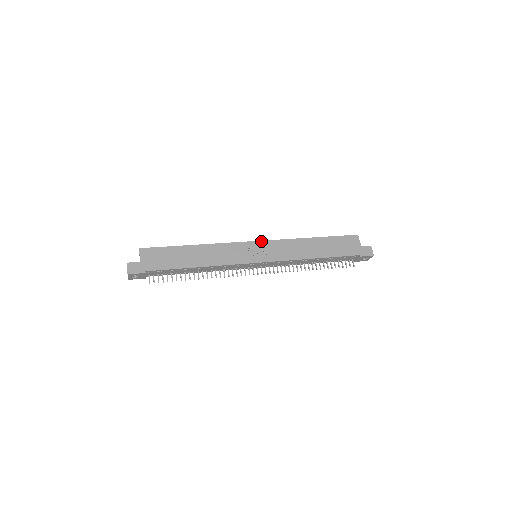
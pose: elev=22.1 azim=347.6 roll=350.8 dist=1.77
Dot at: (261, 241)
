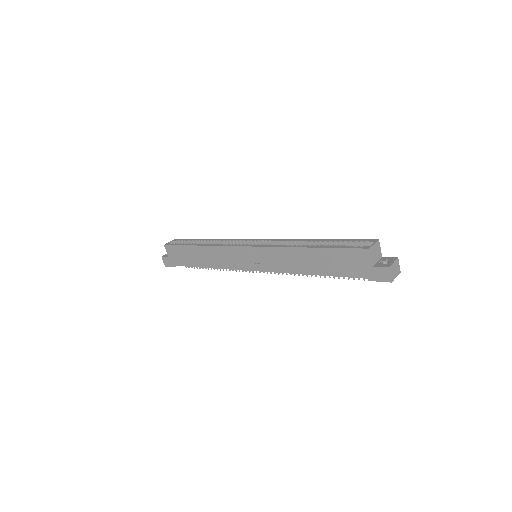
Dot at: (251, 247)
